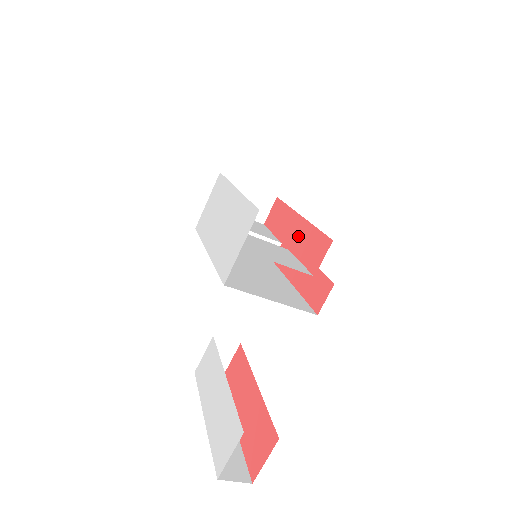
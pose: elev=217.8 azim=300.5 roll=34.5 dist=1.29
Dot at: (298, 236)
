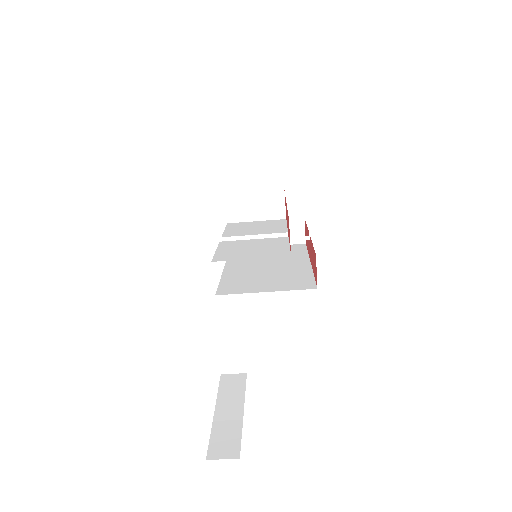
Dot at: occluded
